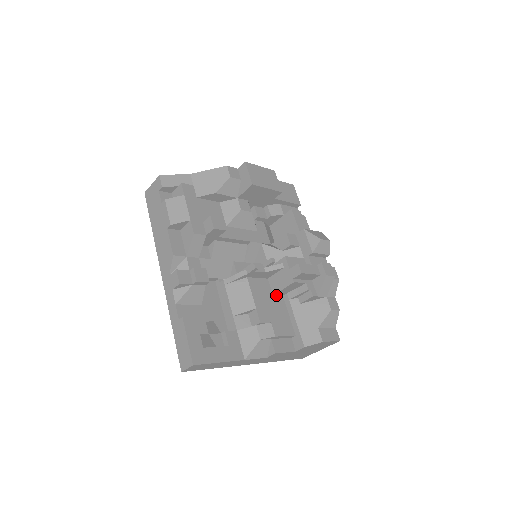
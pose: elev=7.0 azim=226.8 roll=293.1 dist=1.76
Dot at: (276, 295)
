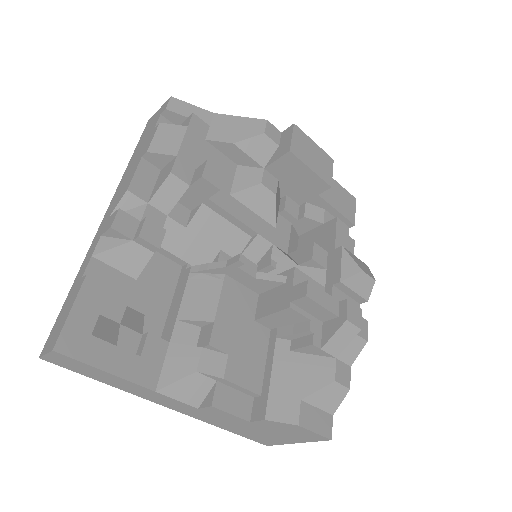
Dot at: (260, 322)
